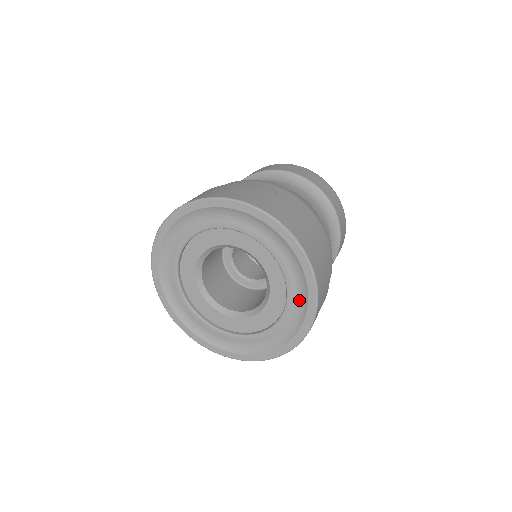
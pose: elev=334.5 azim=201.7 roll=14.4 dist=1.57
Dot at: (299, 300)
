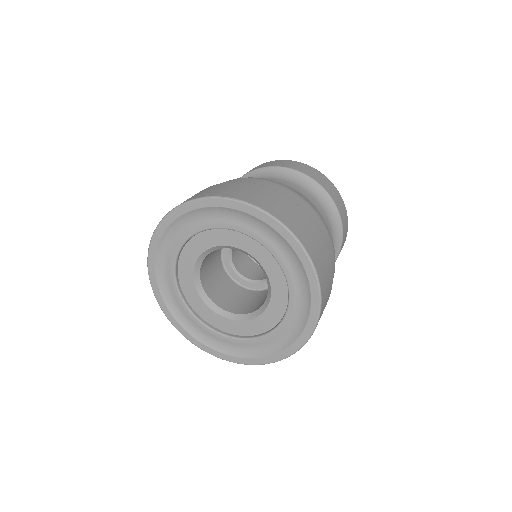
Dot at: (284, 251)
